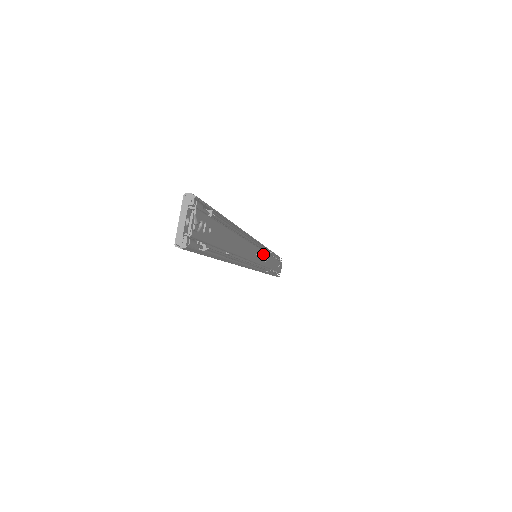
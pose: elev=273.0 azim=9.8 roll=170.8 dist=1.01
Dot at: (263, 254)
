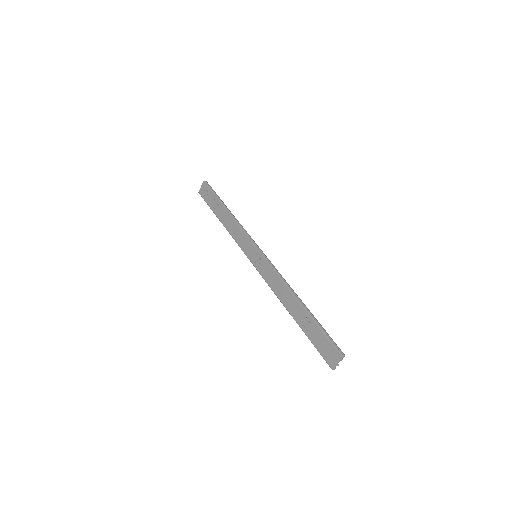
Dot at: occluded
